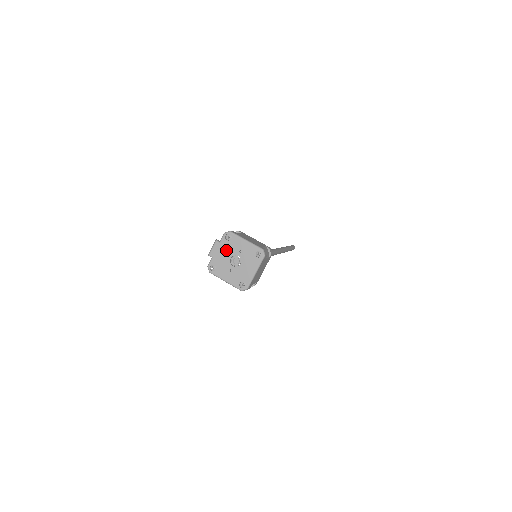
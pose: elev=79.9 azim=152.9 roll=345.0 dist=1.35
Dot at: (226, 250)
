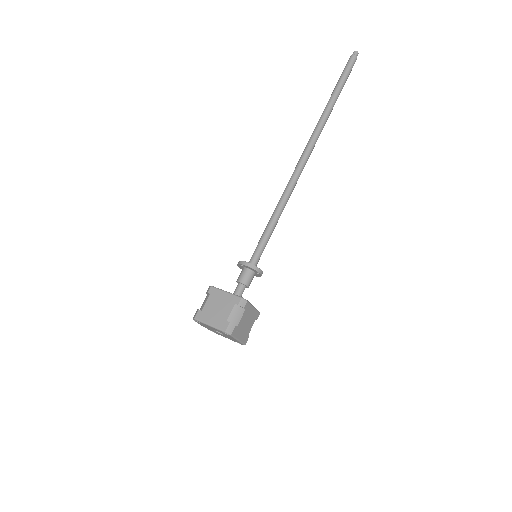
Dot at: occluded
